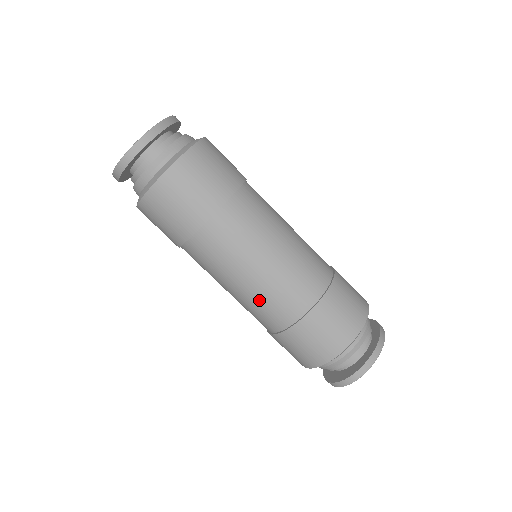
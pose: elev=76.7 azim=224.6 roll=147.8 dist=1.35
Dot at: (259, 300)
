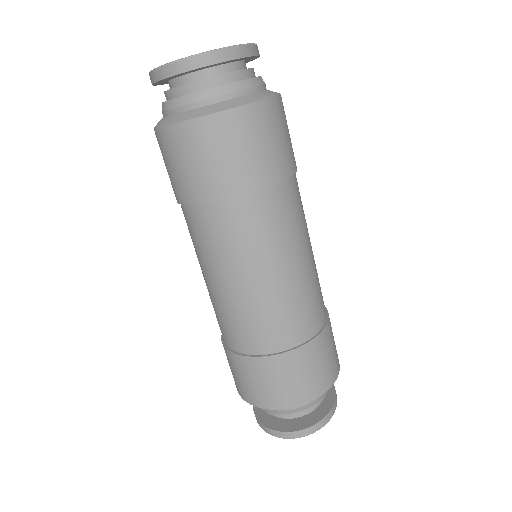
Dot at: (266, 308)
